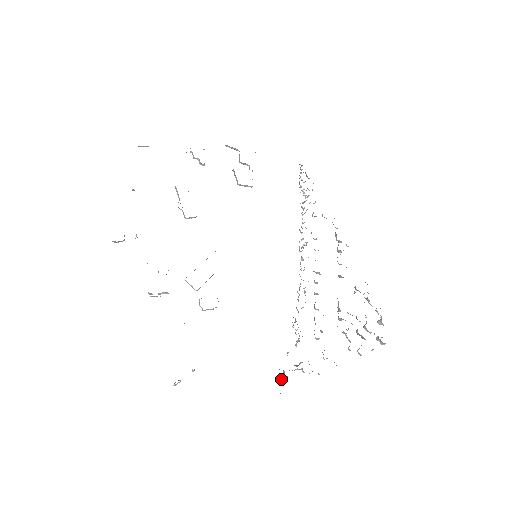
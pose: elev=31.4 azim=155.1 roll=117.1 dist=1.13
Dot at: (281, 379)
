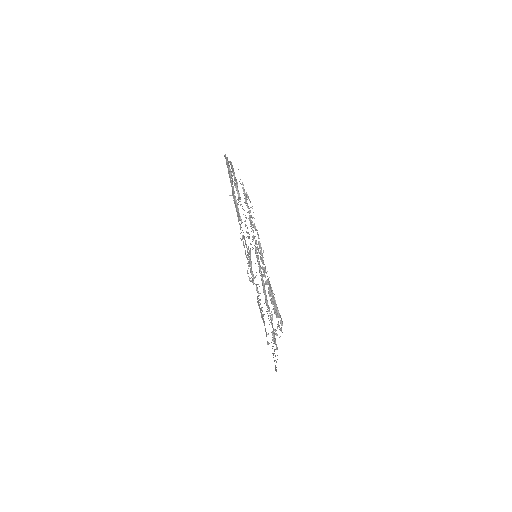
Dot at: (273, 339)
